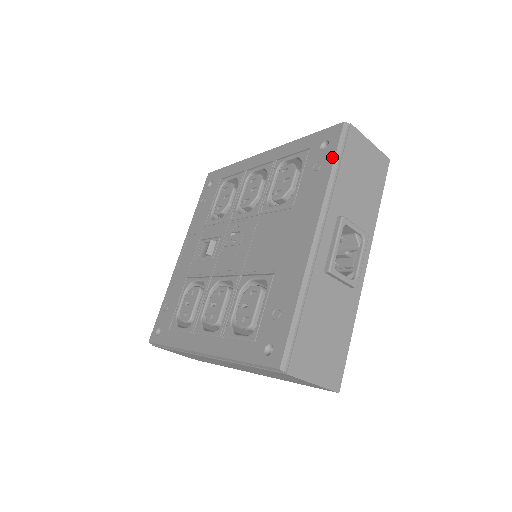
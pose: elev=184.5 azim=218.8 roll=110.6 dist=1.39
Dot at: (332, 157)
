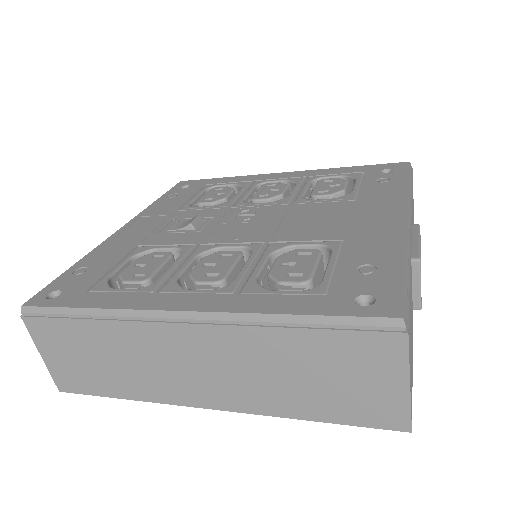
Dot at: (405, 176)
